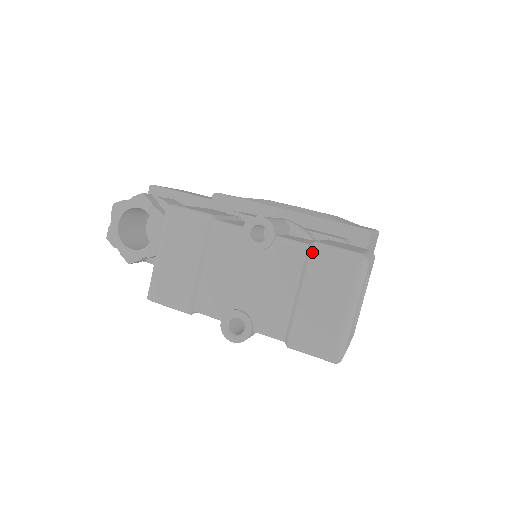
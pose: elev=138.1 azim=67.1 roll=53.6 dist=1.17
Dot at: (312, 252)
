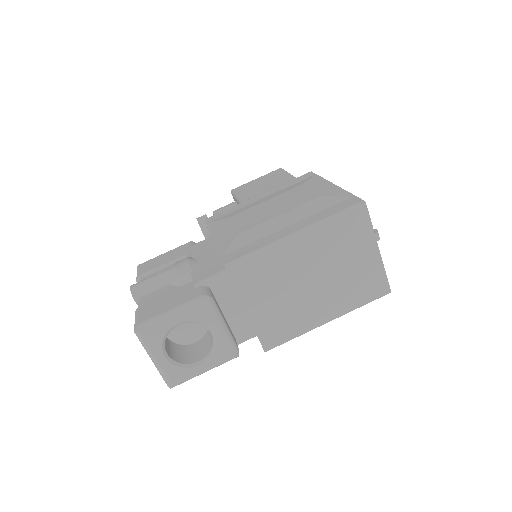
Dot at: occluded
